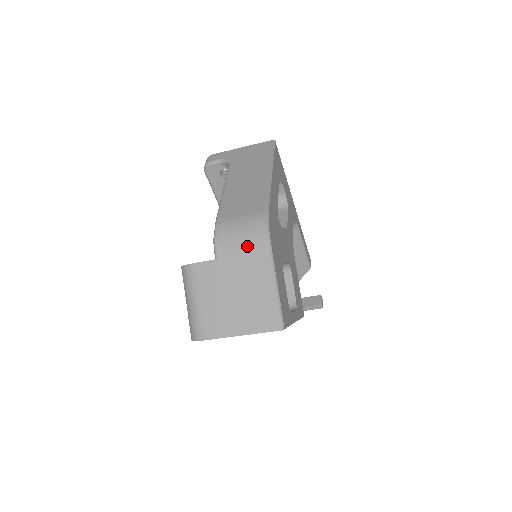
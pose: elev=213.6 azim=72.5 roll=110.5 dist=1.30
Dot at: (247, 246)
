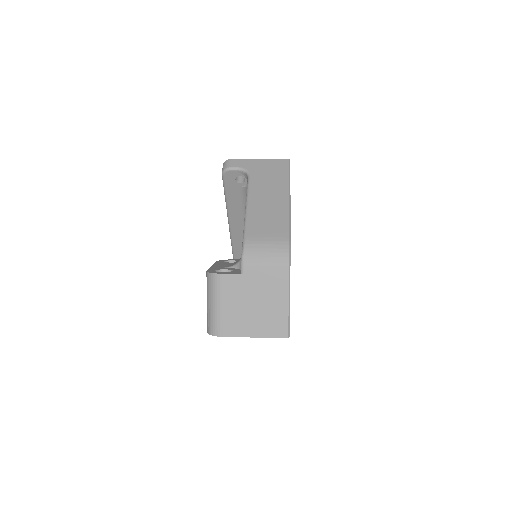
Dot at: (270, 268)
